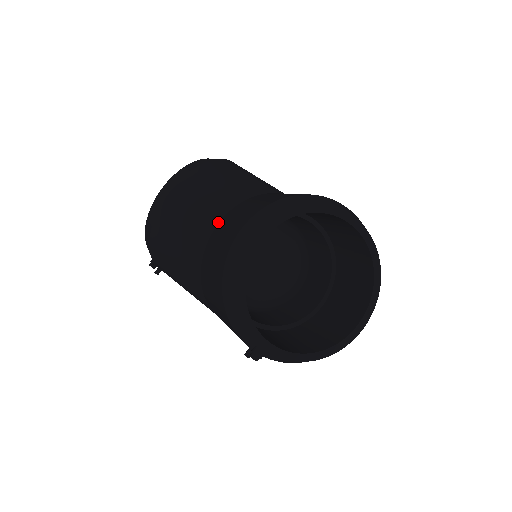
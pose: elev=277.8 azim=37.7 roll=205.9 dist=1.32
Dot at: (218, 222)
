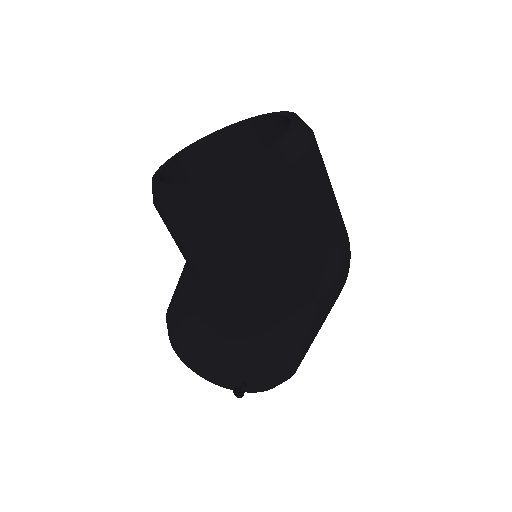
Dot at: occluded
